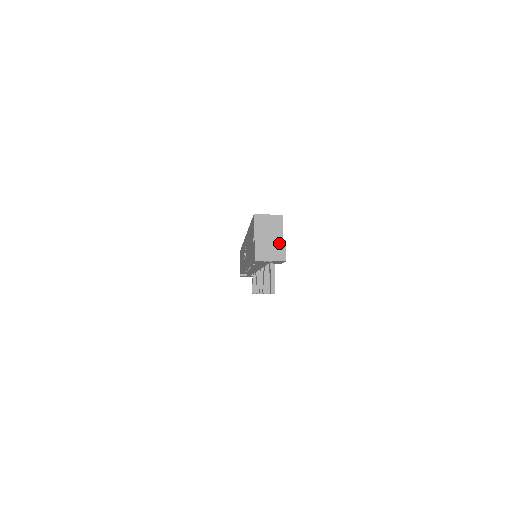
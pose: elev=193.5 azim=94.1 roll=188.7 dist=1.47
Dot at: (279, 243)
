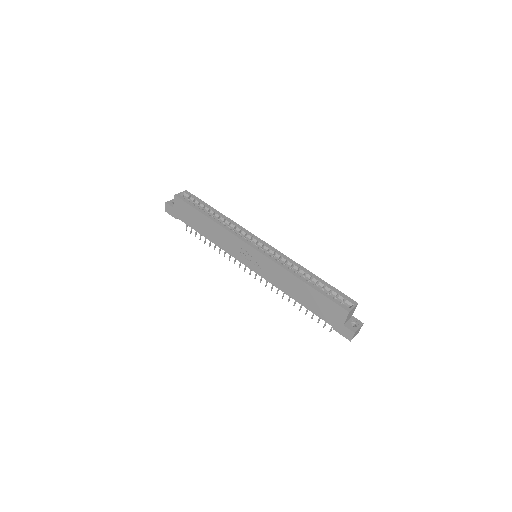
Dot at: occluded
